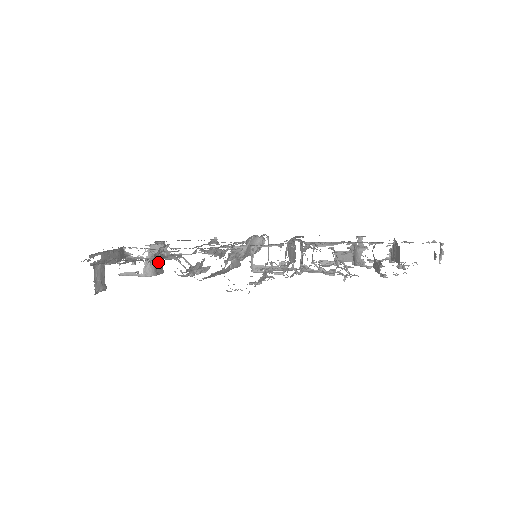
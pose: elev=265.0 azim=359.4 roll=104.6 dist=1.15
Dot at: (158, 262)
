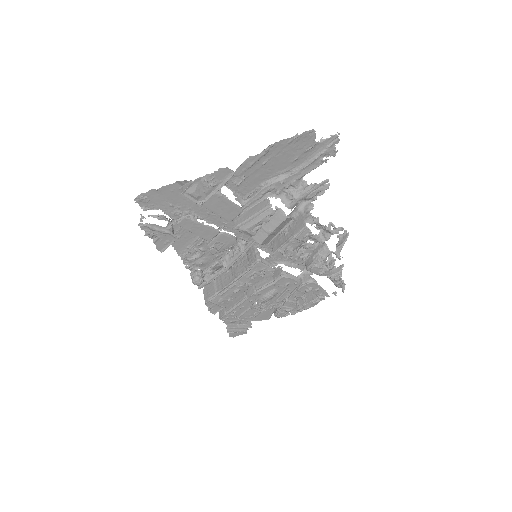
Dot at: occluded
